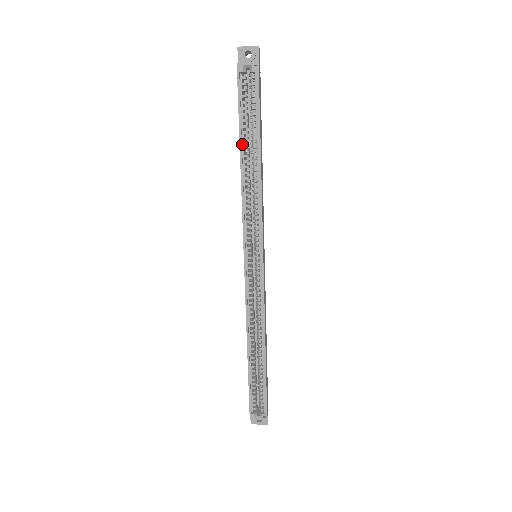
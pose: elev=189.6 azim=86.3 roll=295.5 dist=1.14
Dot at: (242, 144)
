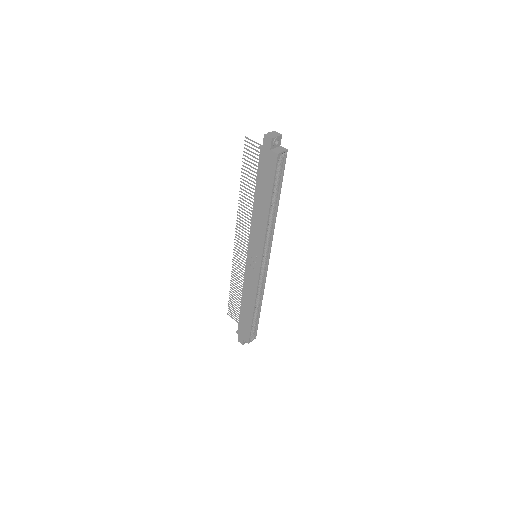
Dot at: (270, 200)
